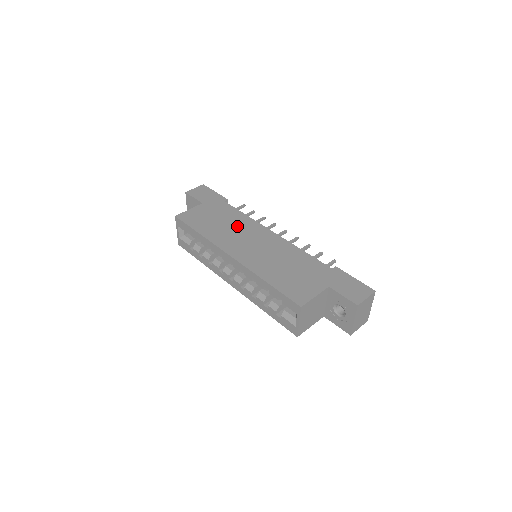
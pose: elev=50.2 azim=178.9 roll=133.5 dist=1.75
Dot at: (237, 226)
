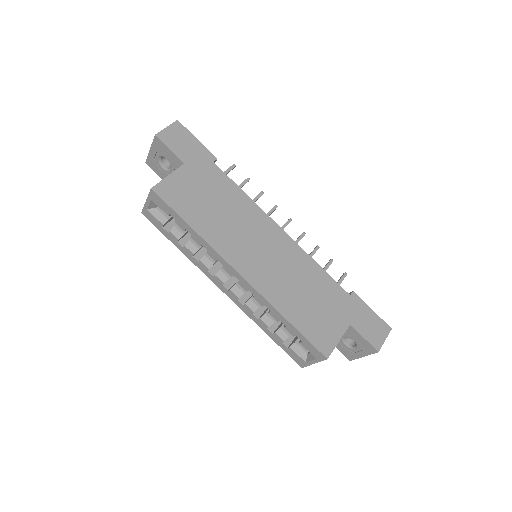
Dot at: (238, 216)
